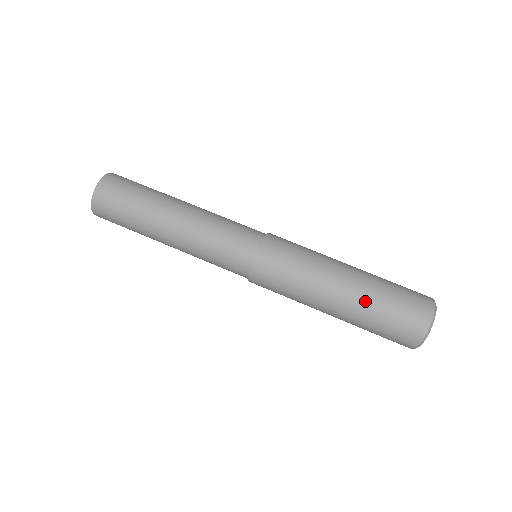
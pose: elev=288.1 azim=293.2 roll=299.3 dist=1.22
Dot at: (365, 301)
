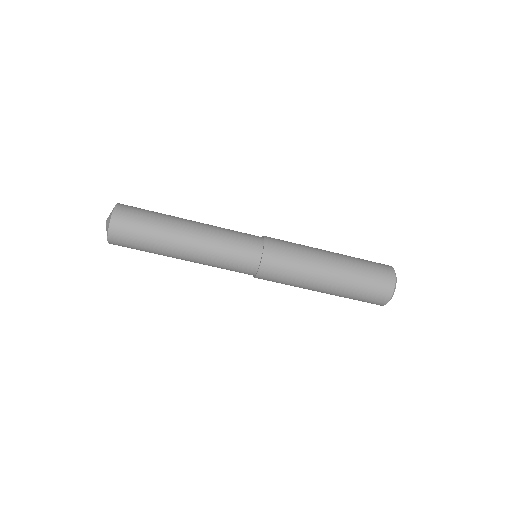
Dot at: occluded
